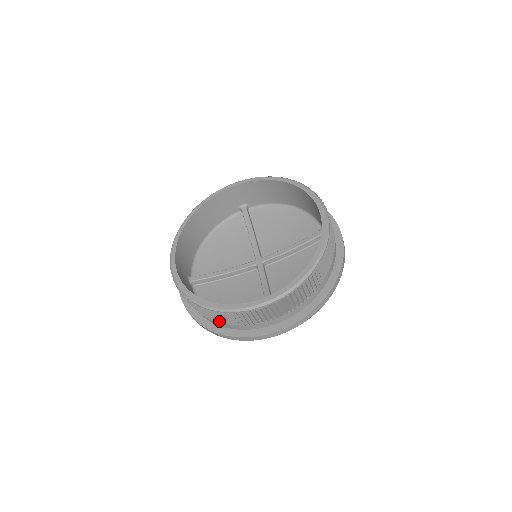
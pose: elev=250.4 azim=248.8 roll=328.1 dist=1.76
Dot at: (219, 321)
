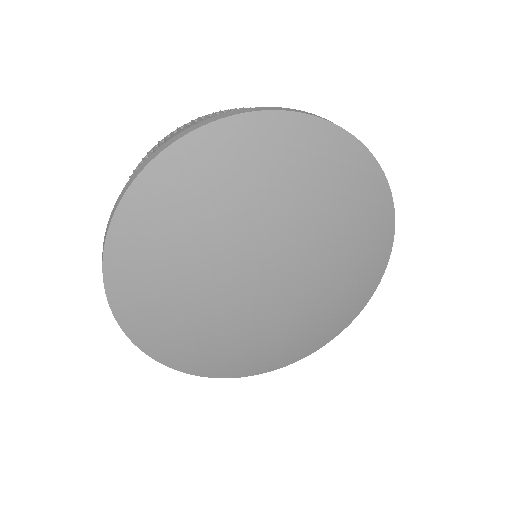
Dot at: occluded
